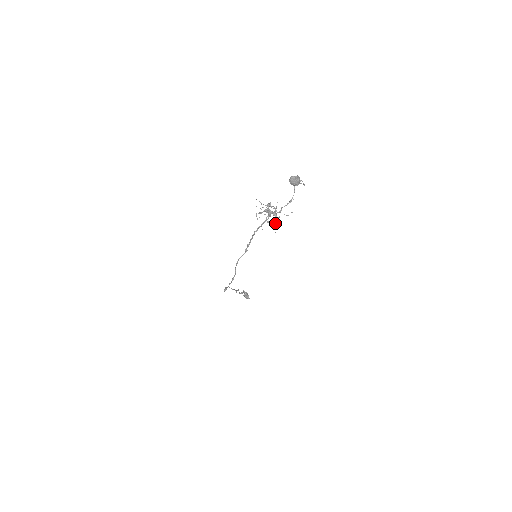
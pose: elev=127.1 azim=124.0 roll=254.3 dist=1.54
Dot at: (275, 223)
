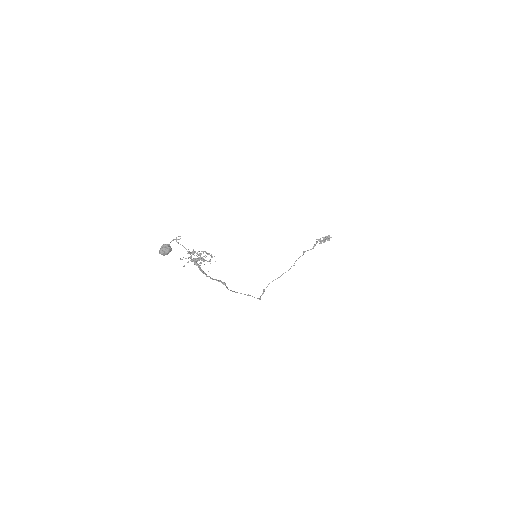
Dot at: (209, 261)
